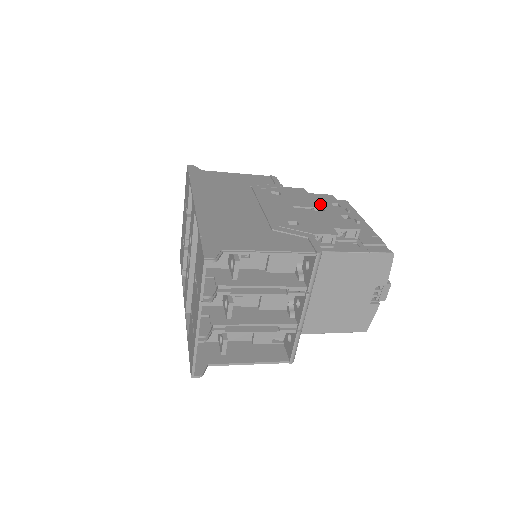
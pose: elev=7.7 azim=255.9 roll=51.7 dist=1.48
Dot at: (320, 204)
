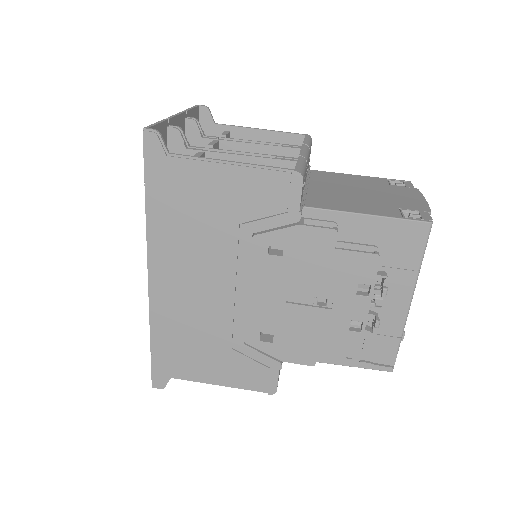
Dot at: (335, 289)
